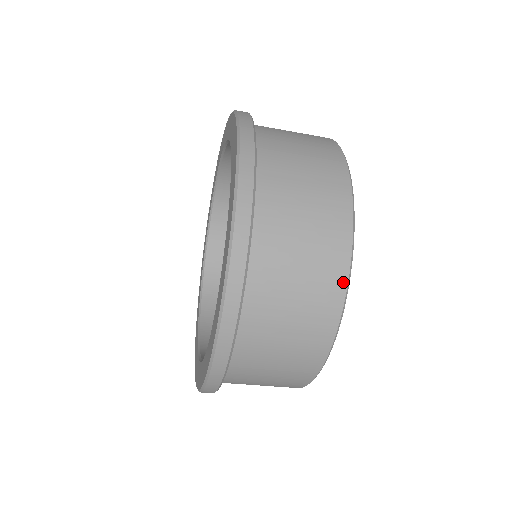
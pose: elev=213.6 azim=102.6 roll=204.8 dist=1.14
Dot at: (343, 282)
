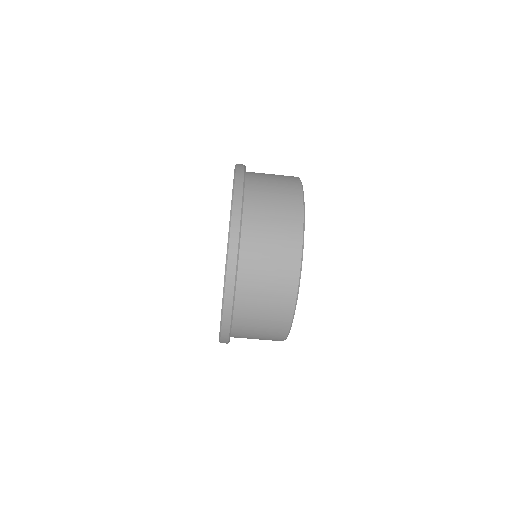
Dot at: (295, 286)
